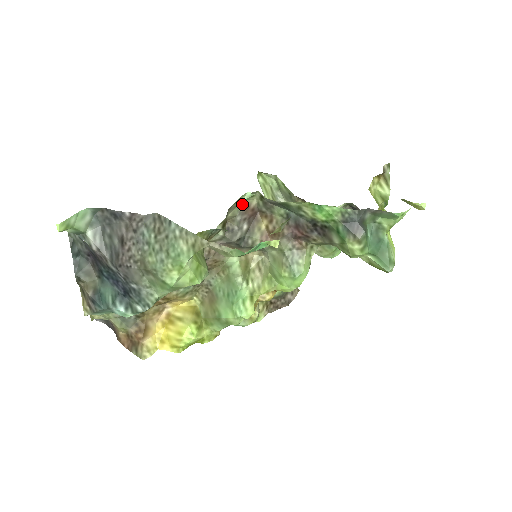
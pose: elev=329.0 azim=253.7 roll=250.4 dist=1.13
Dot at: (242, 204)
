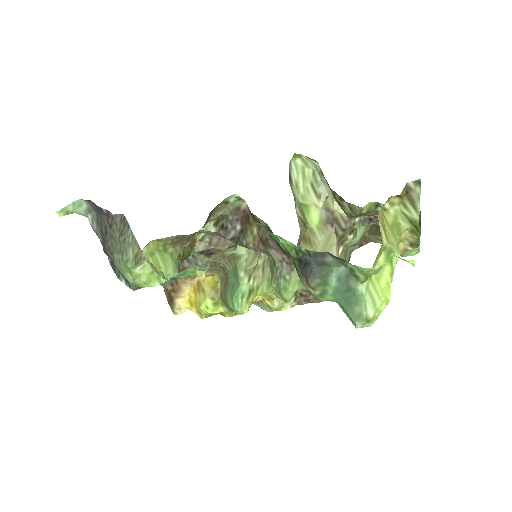
Dot at: (232, 205)
